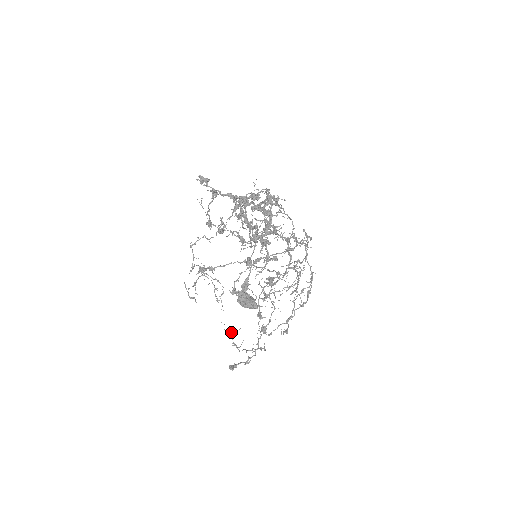
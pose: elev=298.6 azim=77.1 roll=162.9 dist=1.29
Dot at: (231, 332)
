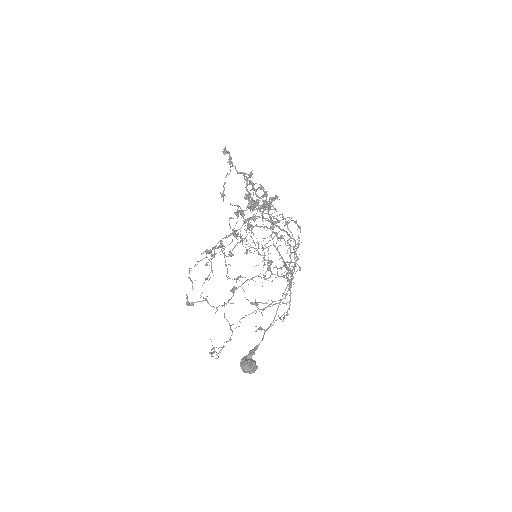
Dot at: occluded
